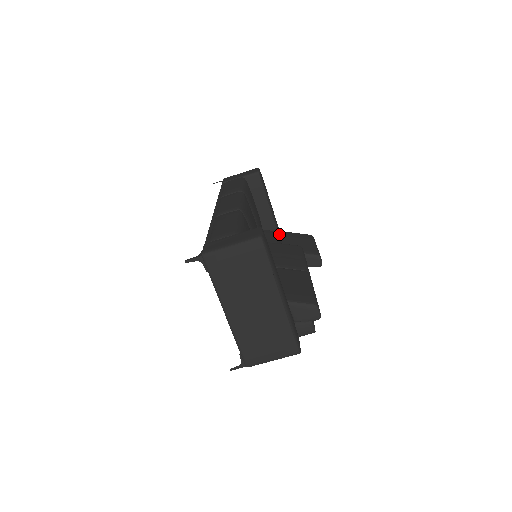
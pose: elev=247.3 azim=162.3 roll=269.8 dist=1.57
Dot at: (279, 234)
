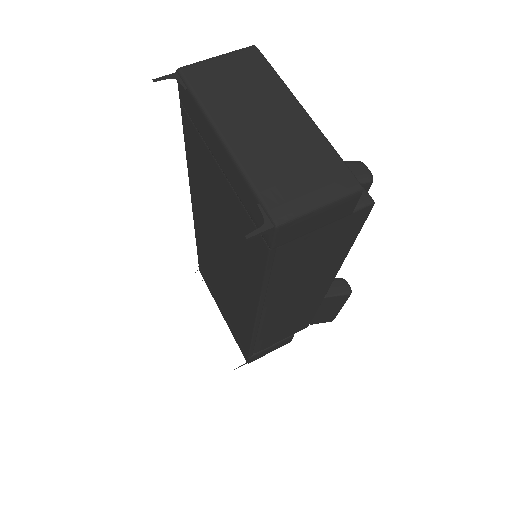
Dot at: occluded
